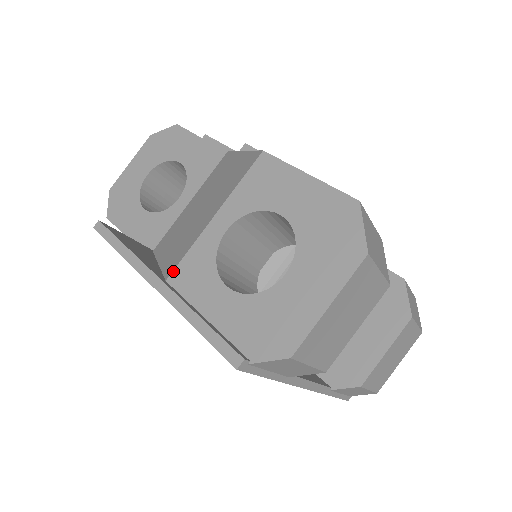
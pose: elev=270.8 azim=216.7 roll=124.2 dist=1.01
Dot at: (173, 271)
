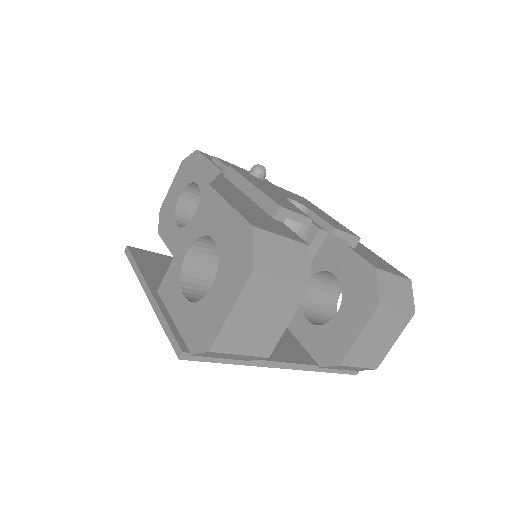
Dot at: (161, 284)
